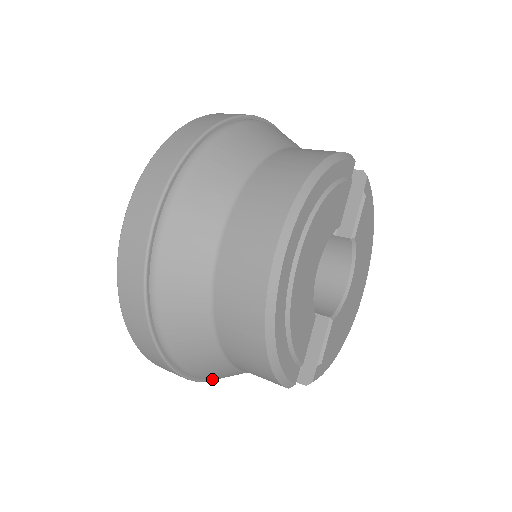
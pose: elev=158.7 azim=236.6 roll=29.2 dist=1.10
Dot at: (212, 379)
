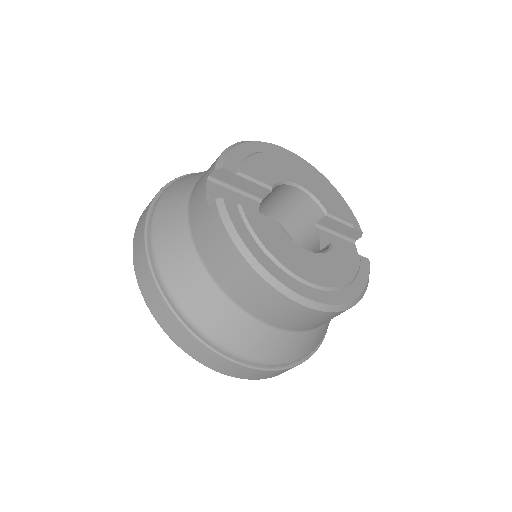
Dot at: (154, 221)
